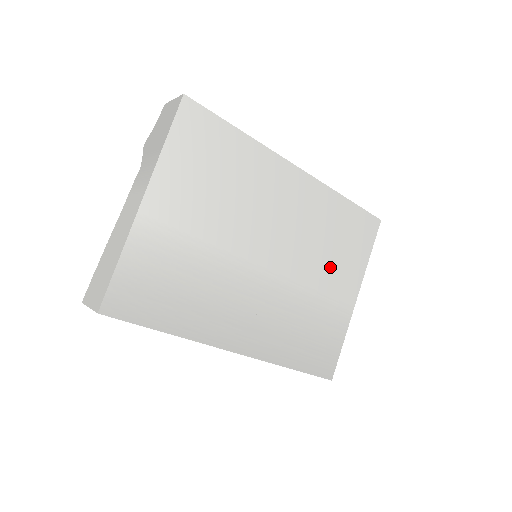
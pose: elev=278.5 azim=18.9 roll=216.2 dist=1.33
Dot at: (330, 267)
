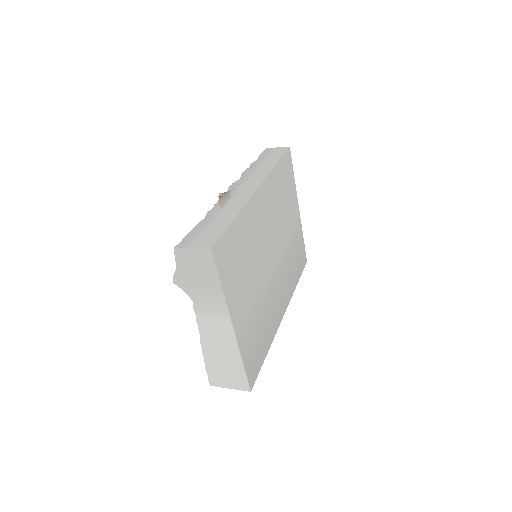
Dot at: (287, 214)
